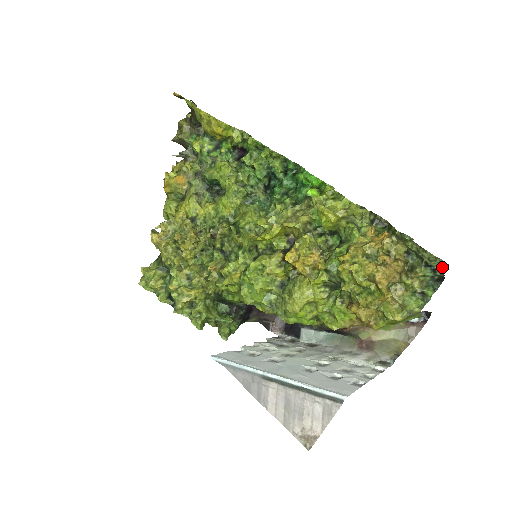
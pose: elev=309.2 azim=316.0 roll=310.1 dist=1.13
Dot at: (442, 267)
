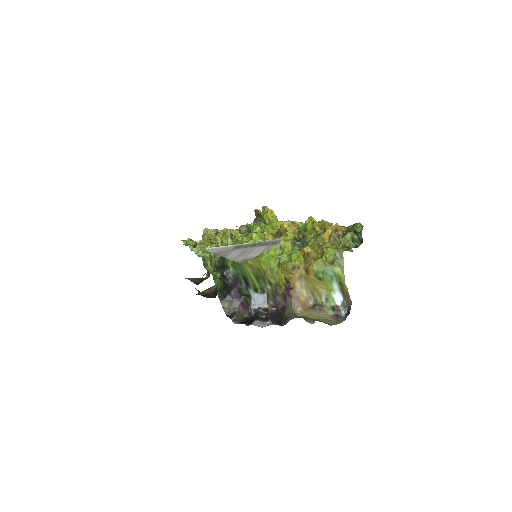
Dot at: (362, 229)
